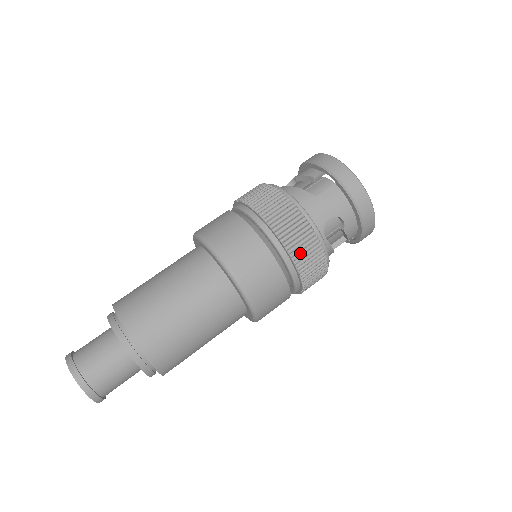
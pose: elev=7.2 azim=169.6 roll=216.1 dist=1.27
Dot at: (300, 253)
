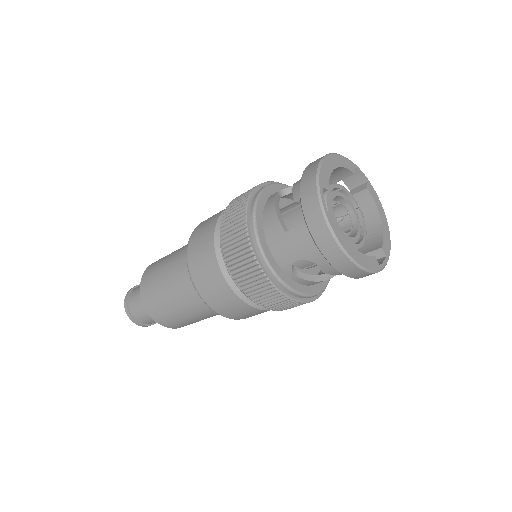
Dot at: (254, 292)
